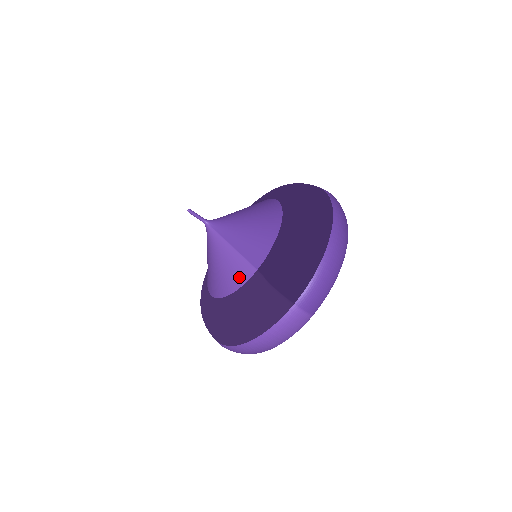
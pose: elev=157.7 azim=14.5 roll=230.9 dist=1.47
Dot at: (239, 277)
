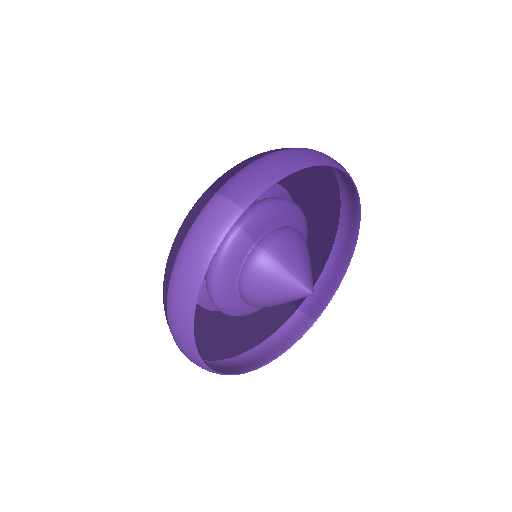
Dot at: occluded
